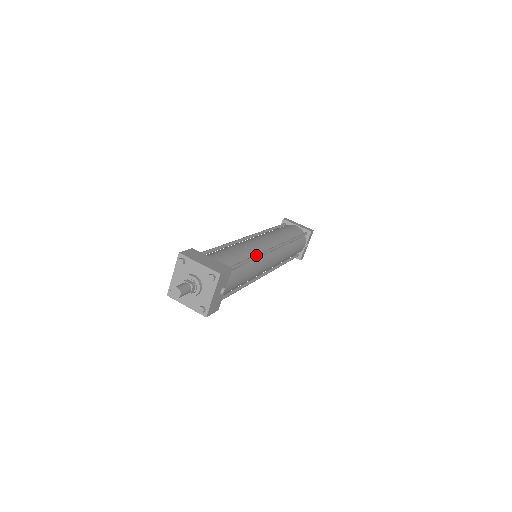
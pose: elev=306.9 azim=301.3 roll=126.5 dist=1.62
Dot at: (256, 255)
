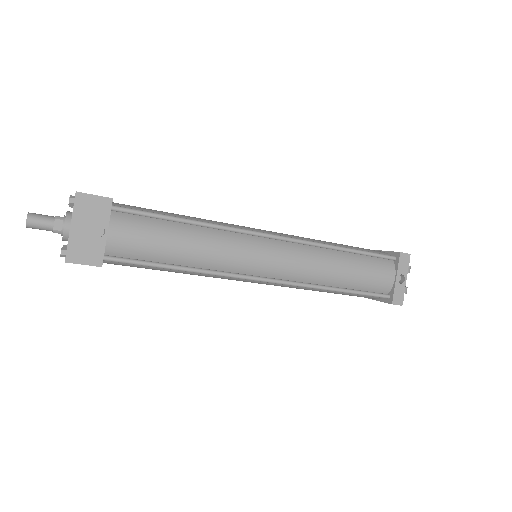
Dot at: occluded
